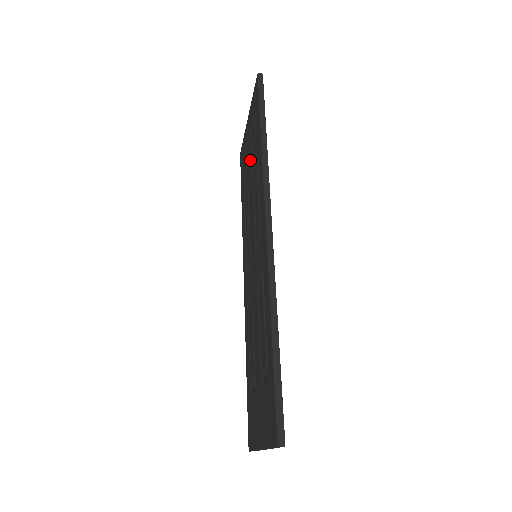
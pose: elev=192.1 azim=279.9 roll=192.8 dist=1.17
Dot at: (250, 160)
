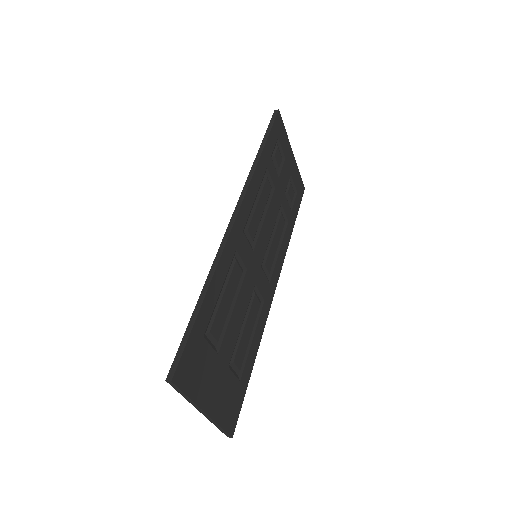
Dot at: occluded
